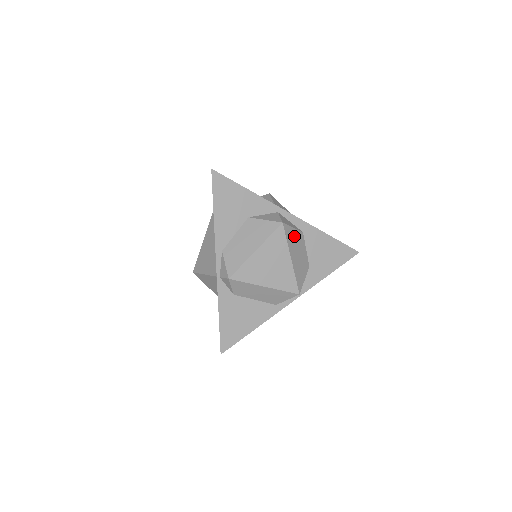
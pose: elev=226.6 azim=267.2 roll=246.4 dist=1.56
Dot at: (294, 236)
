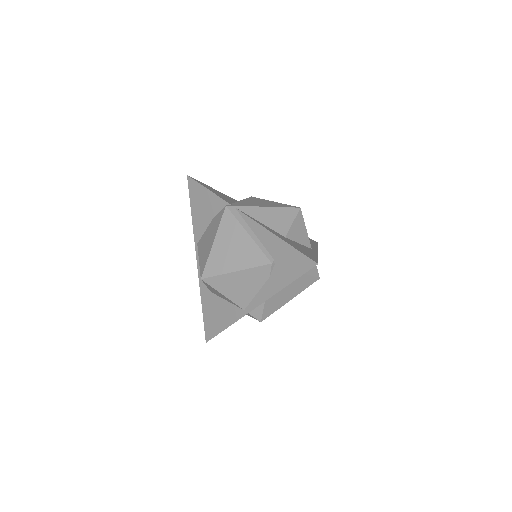
Dot at: occluded
